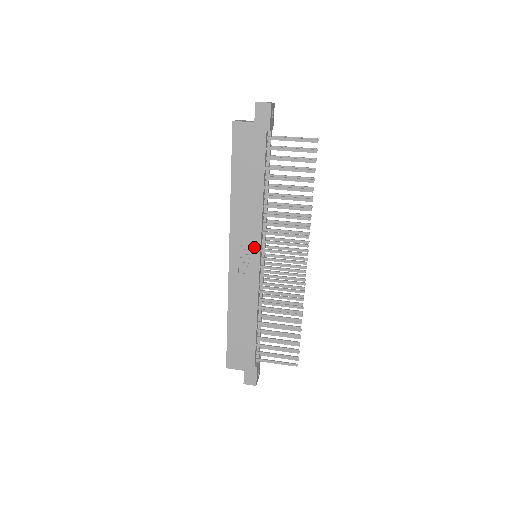
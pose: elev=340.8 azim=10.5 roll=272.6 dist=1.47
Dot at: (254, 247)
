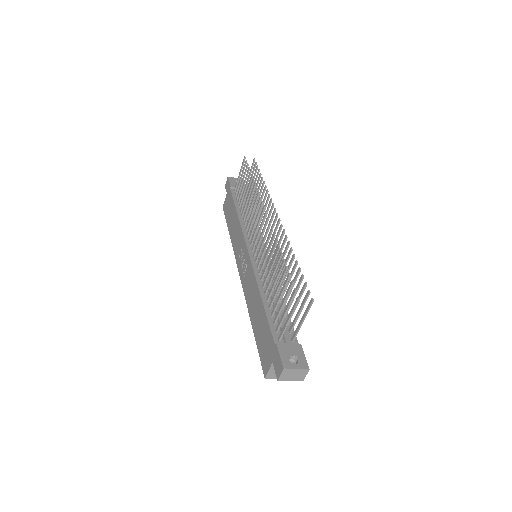
Dot at: (244, 247)
